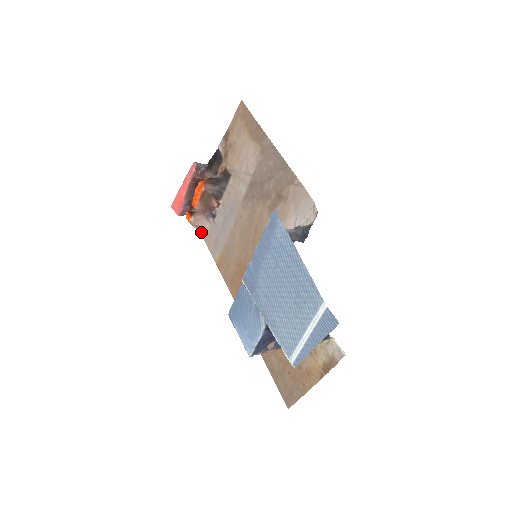
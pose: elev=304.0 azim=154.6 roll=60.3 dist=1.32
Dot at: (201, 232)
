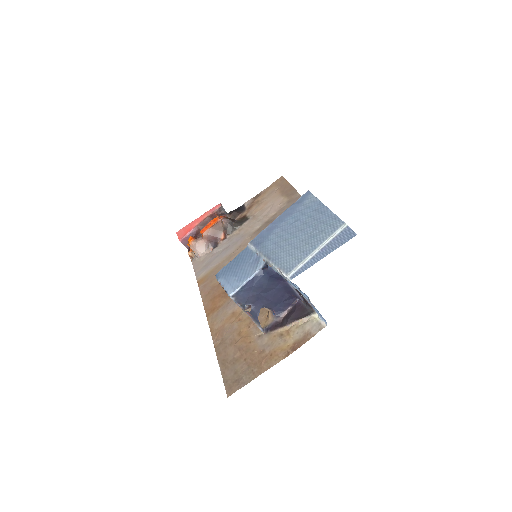
Dot at: (193, 260)
